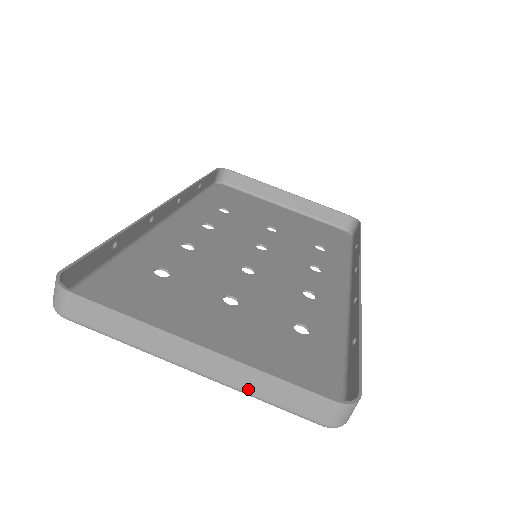
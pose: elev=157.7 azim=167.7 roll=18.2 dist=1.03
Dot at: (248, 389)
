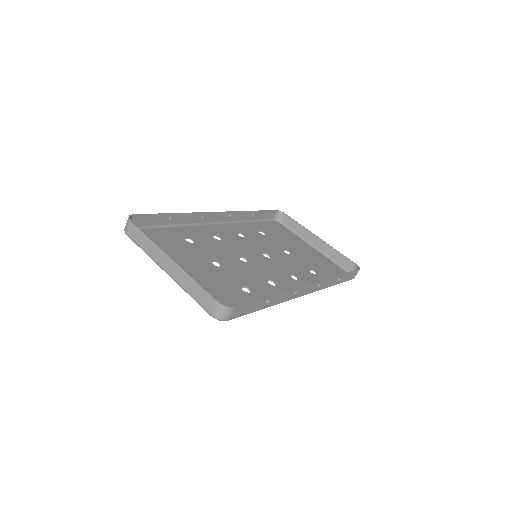
Dot at: (185, 287)
